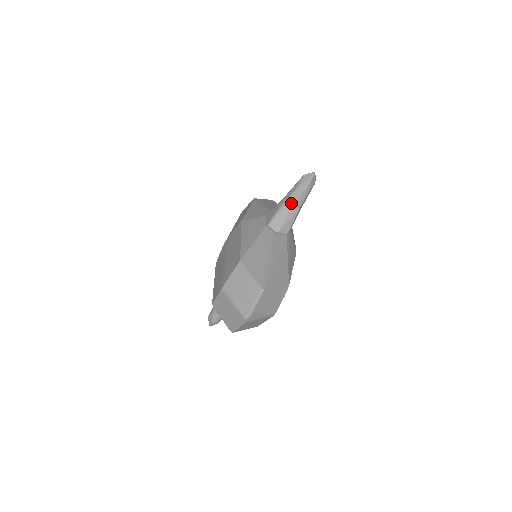
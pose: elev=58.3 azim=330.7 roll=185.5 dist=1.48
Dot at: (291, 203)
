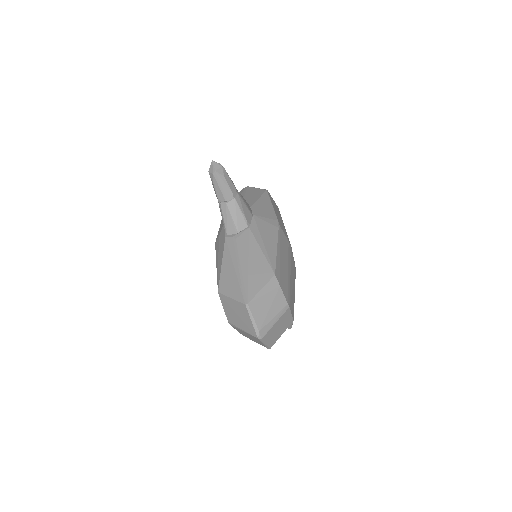
Dot at: (224, 201)
